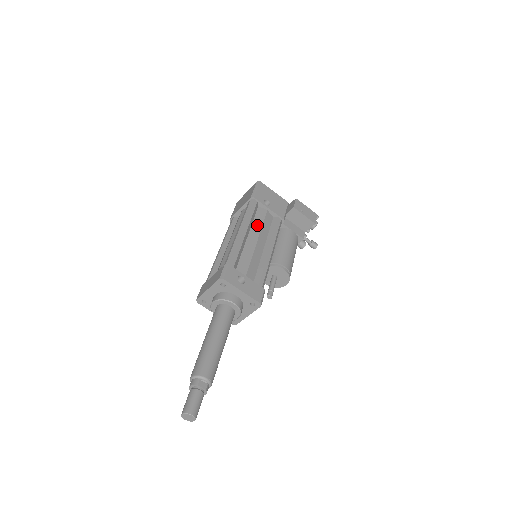
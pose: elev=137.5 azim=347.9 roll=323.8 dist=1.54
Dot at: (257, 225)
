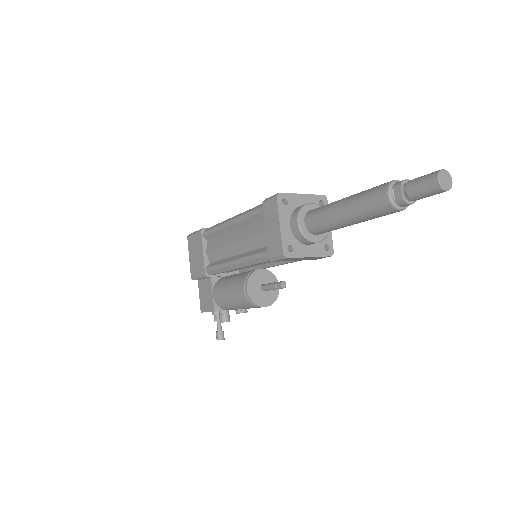
Dot at: occluded
